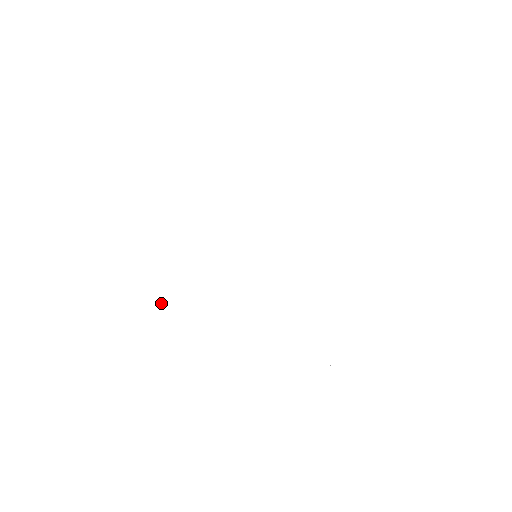
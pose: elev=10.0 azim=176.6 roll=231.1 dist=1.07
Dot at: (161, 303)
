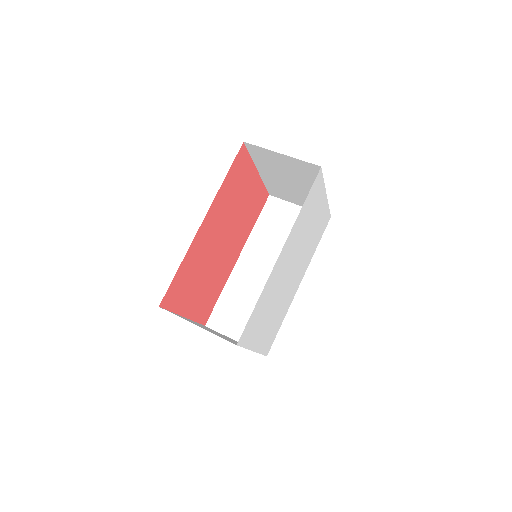
Dot at: (260, 312)
